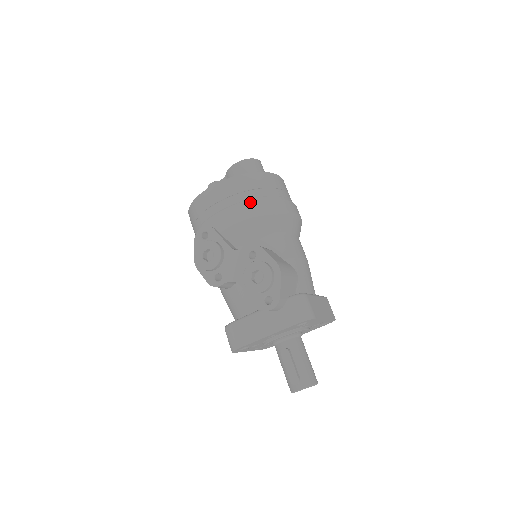
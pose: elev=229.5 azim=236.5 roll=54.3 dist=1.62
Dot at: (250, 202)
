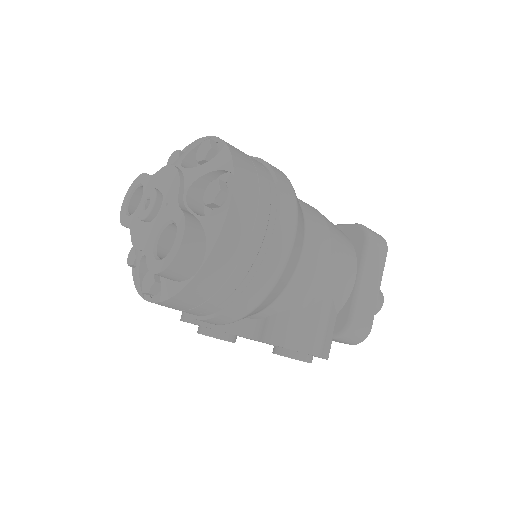
Dot at: (224, 306)
